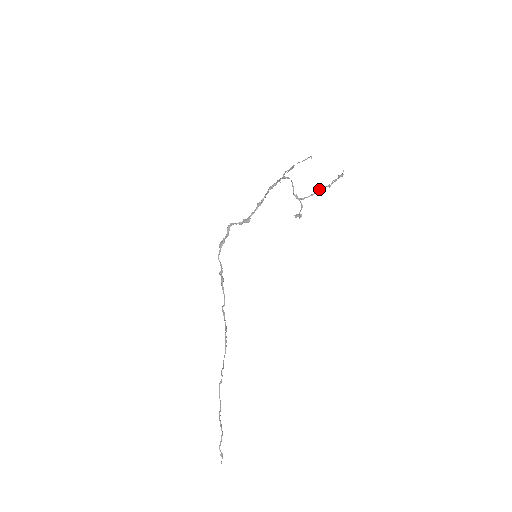
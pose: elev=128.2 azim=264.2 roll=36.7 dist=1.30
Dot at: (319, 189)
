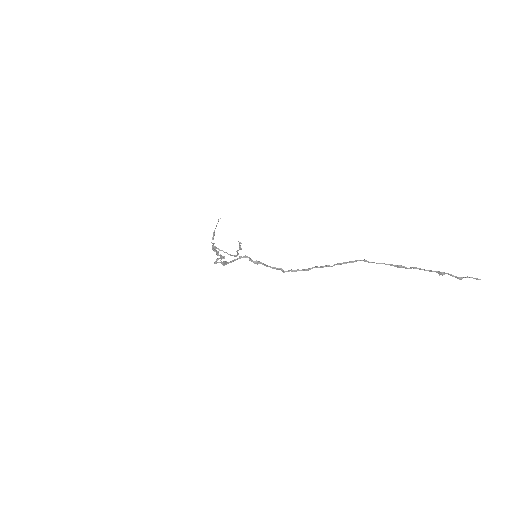
Dot at: occluded
